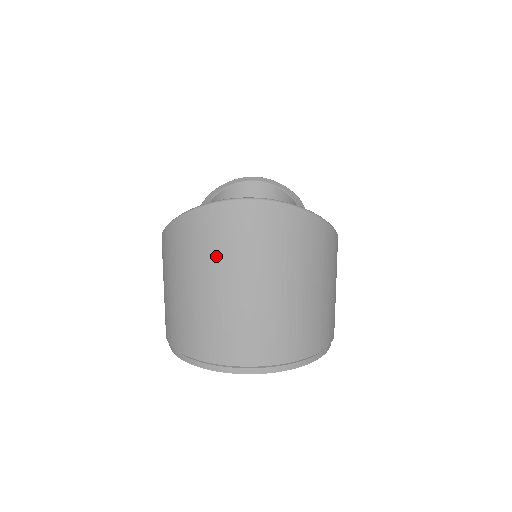
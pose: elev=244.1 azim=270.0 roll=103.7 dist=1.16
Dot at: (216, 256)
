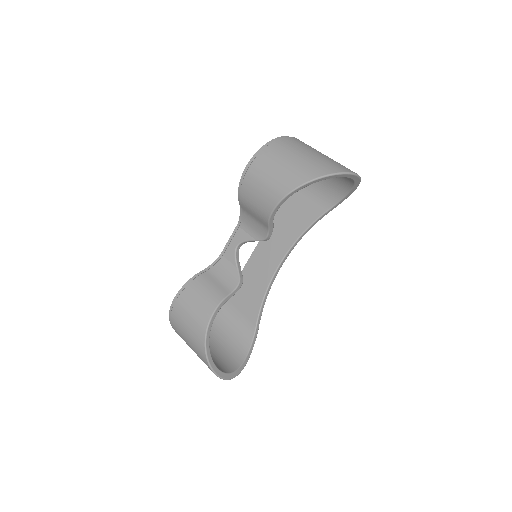
Dot at: occluded
